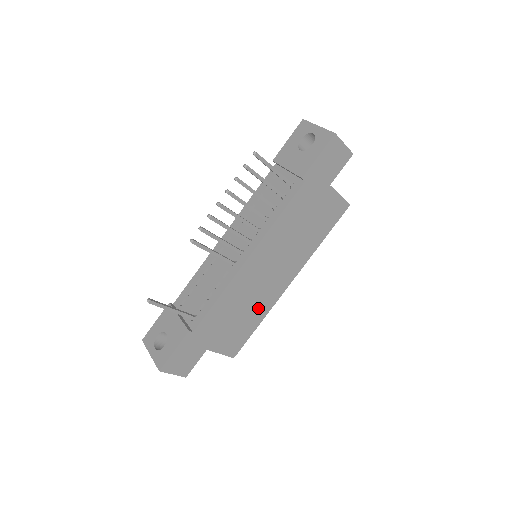
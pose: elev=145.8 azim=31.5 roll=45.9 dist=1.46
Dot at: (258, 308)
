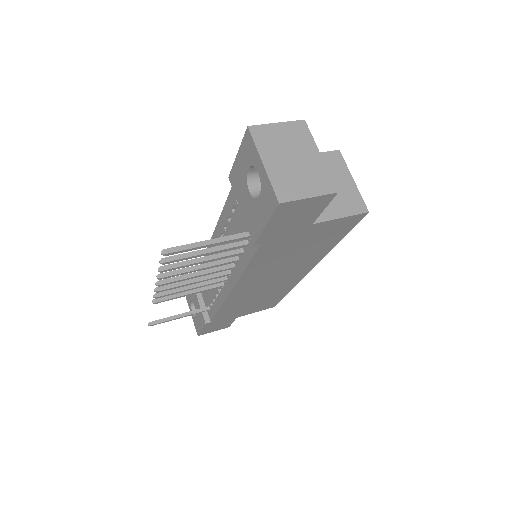
Dot at: (277, 291)
